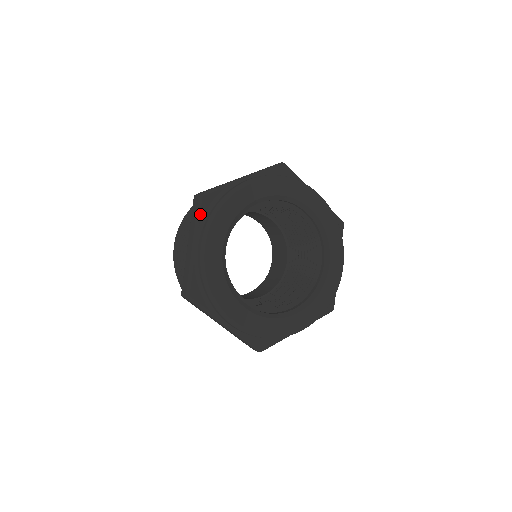
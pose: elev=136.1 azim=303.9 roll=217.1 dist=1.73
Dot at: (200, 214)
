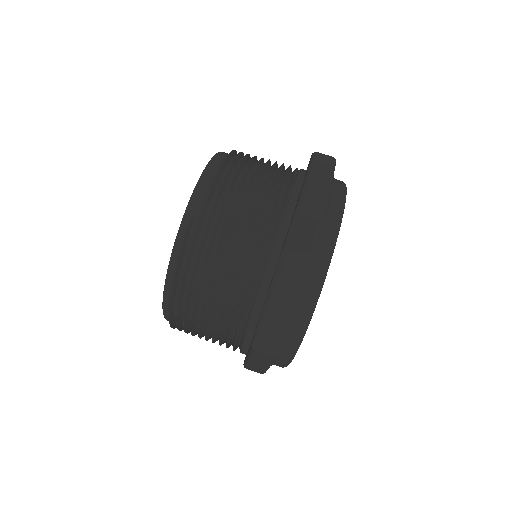
Dot at: occluded
